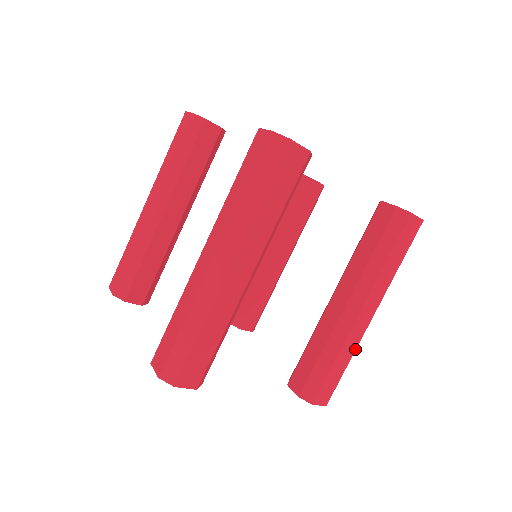
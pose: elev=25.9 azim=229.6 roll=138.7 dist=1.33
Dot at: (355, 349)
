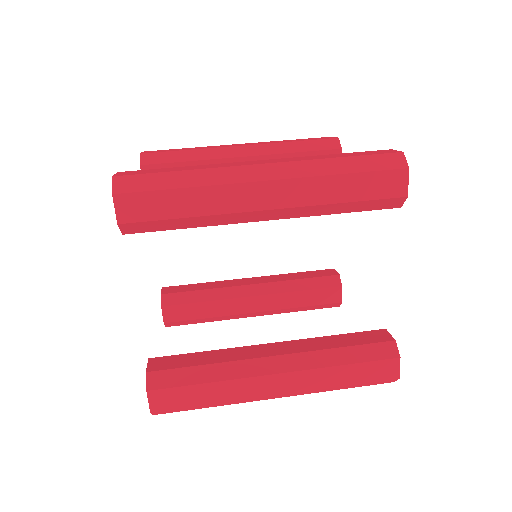
Dot at: (233, 400)
